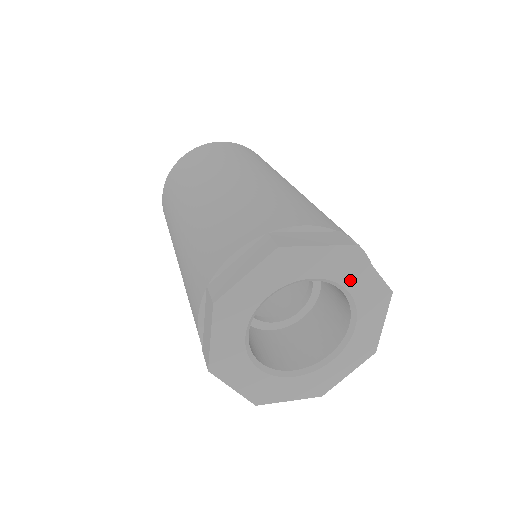
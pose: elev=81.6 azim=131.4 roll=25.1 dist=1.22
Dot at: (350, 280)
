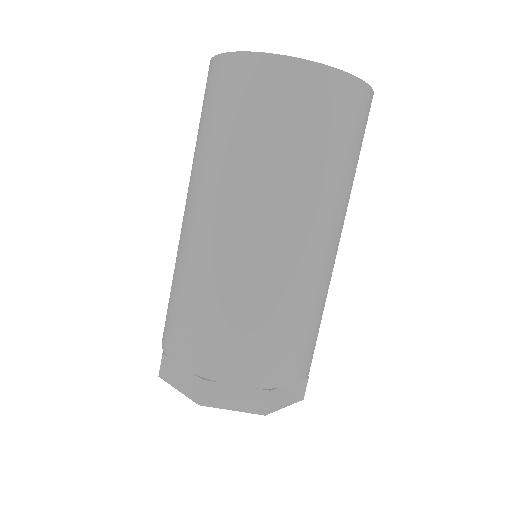
Dot at: occluded
